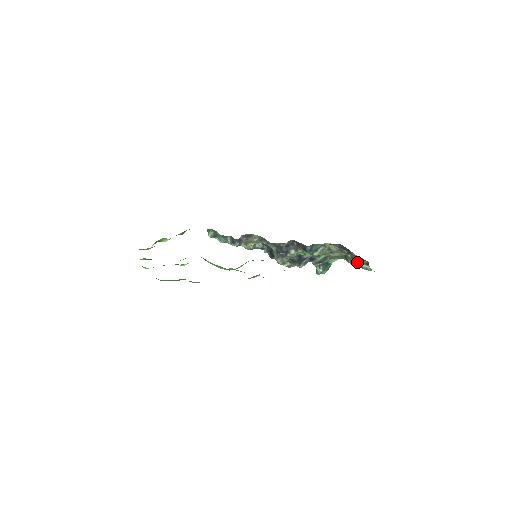
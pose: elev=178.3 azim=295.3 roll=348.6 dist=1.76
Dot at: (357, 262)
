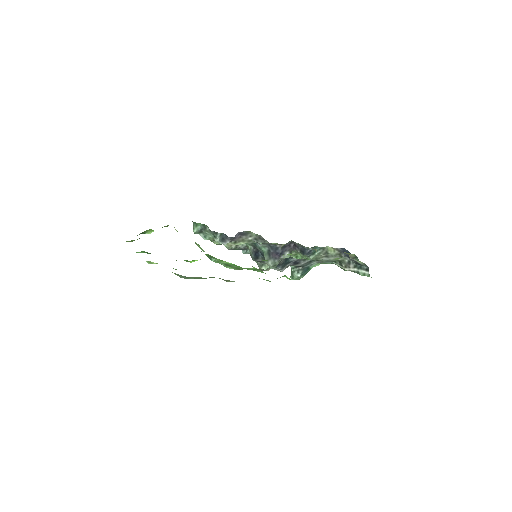
Dot at: (354, 267)
